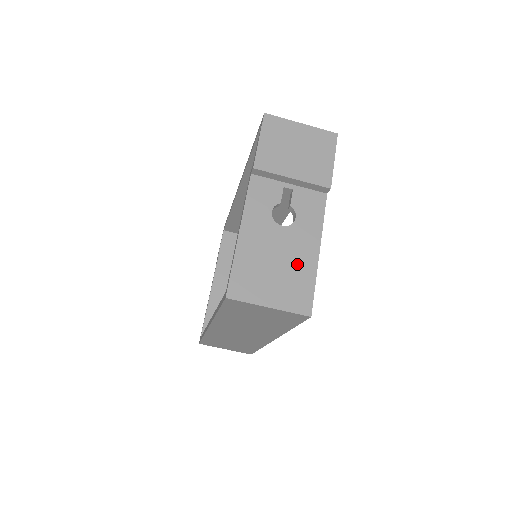
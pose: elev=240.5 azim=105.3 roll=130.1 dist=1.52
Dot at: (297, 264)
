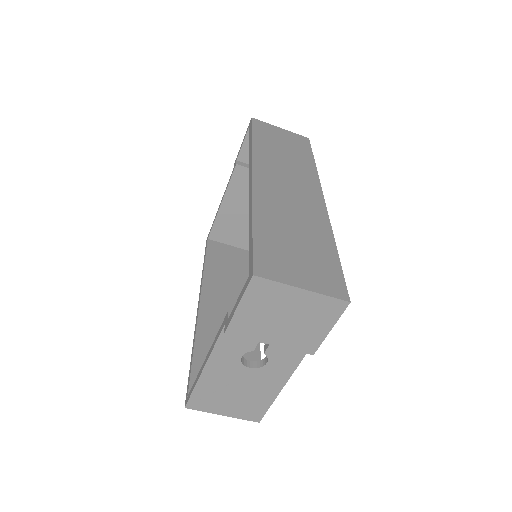
Dot at: (257, 394)
